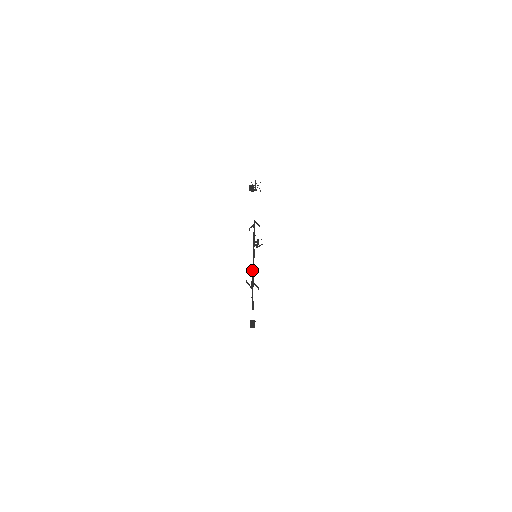
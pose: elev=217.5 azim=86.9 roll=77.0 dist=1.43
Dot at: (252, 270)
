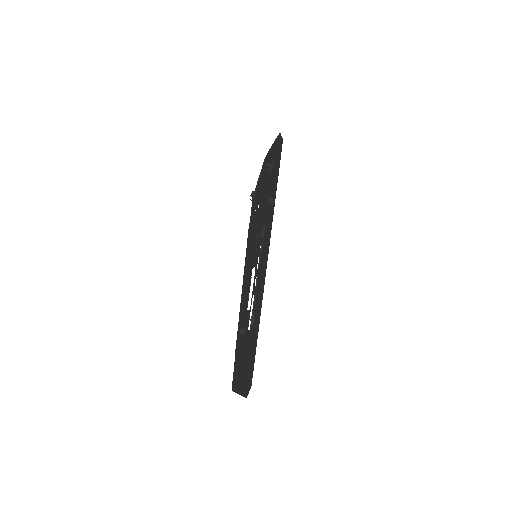
Dot at: (254, 297)
